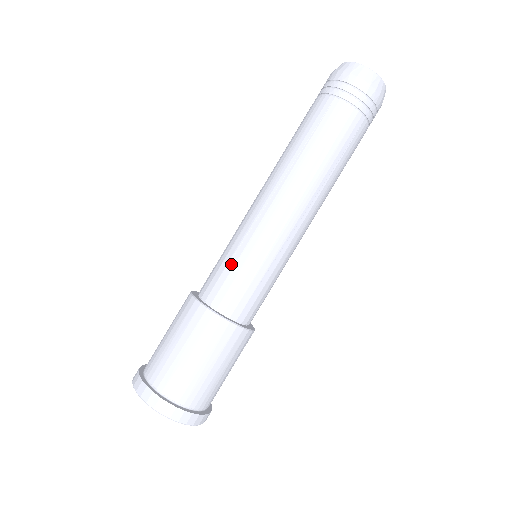
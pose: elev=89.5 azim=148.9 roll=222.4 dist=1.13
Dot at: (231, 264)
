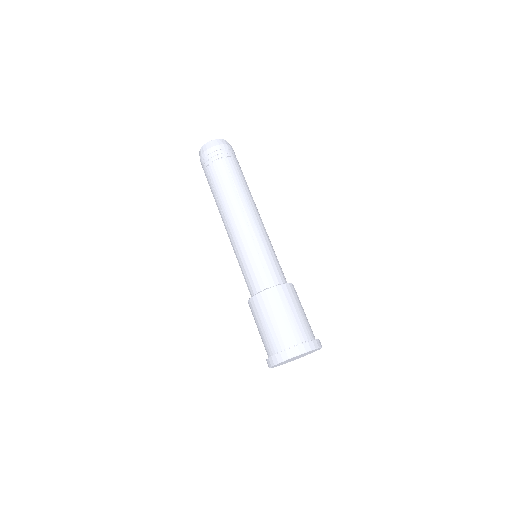
Dot at: (244, 270)
